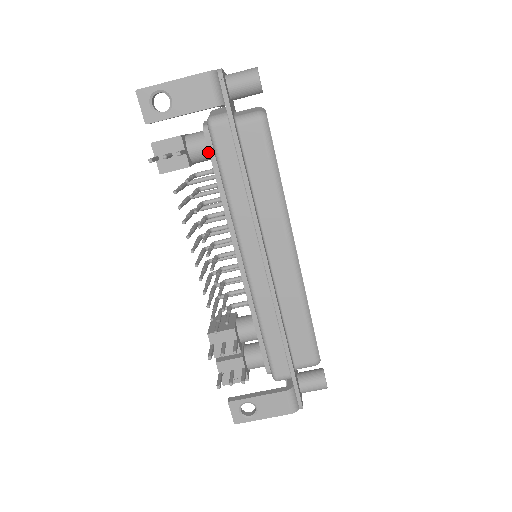
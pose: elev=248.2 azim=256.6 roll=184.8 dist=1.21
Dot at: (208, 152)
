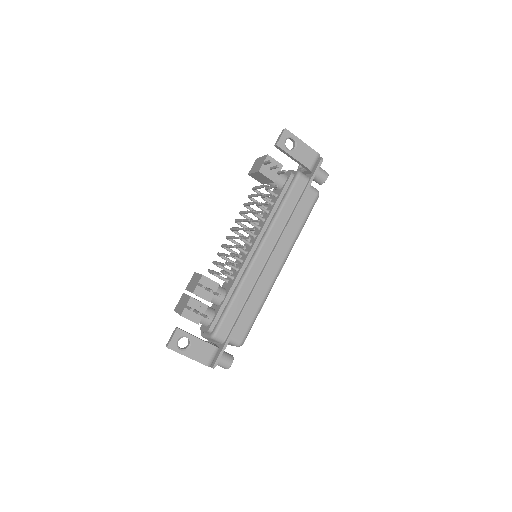
Dot at: (283, 185)
